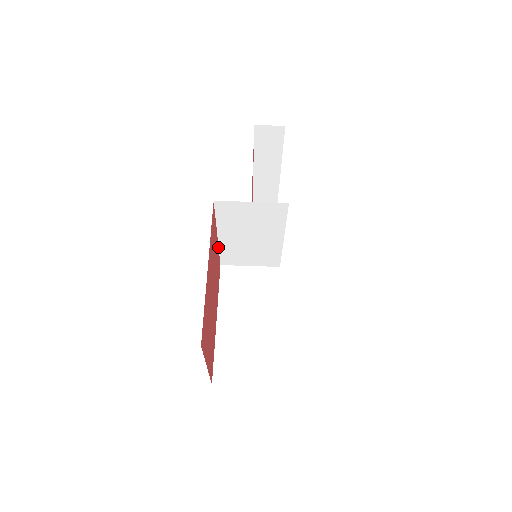
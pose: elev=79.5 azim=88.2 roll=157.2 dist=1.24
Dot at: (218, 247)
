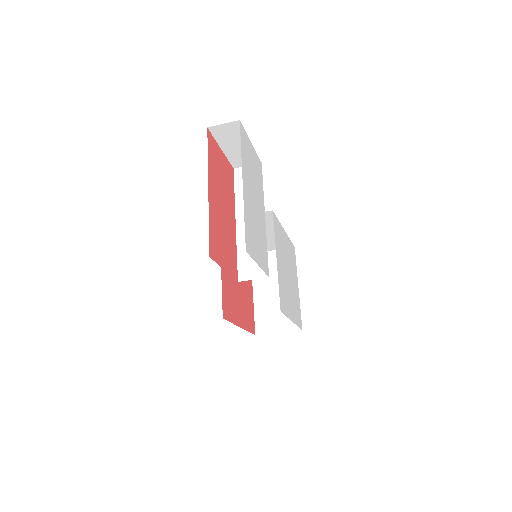
Dot at: occluded
